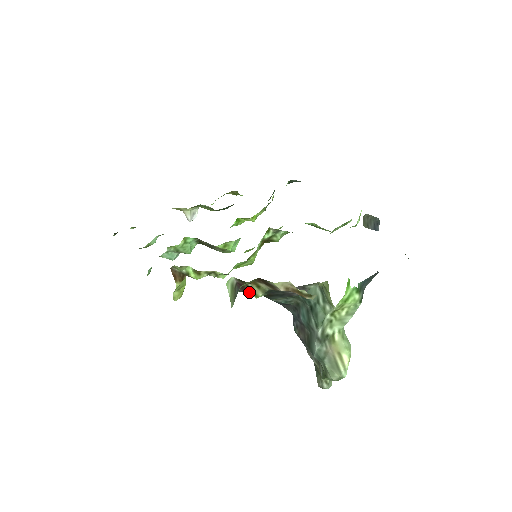
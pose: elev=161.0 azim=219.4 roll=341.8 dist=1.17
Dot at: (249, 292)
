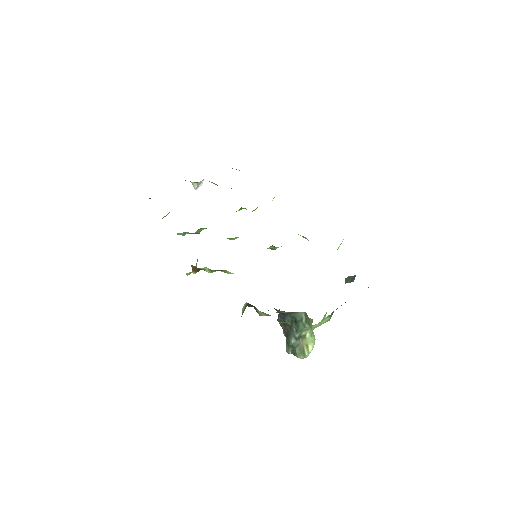
Dot at: occluded
